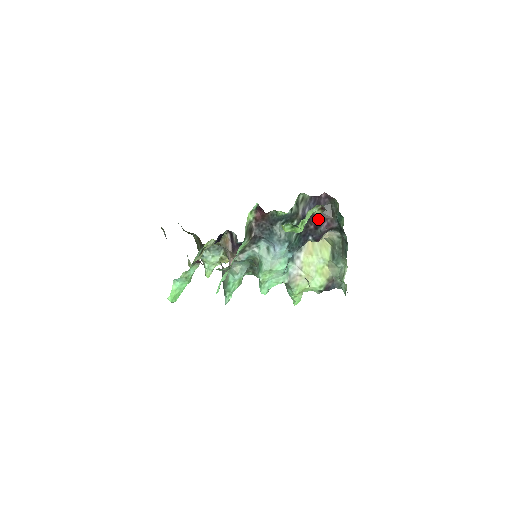
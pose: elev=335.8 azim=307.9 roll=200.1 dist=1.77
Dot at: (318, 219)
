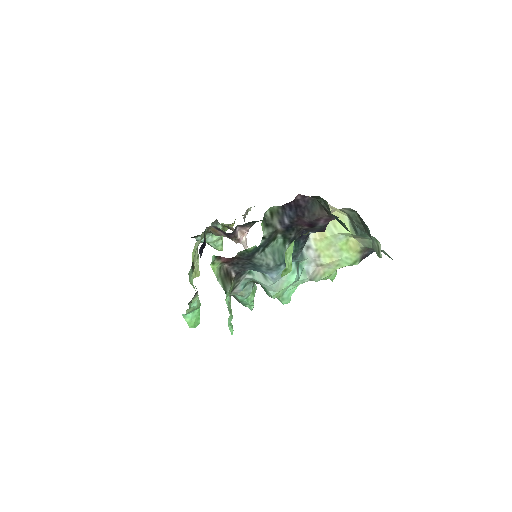
Dot at: (308, 222)
